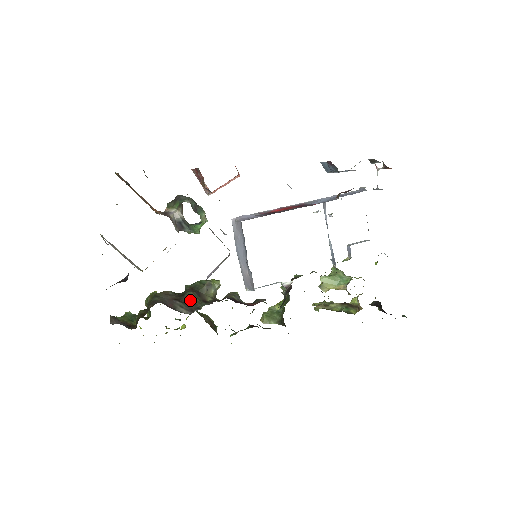
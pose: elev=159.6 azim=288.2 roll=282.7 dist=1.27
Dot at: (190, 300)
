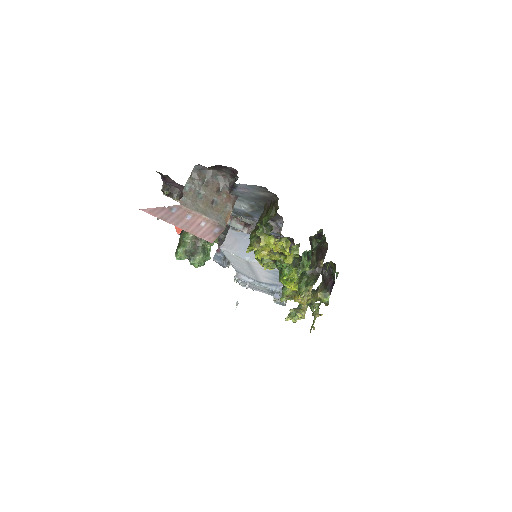
Dot at: occluded
